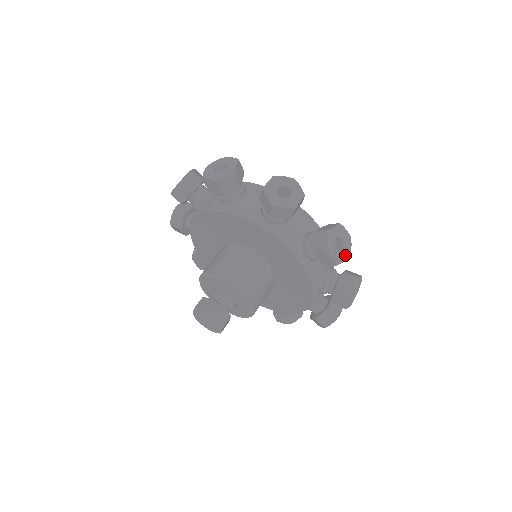
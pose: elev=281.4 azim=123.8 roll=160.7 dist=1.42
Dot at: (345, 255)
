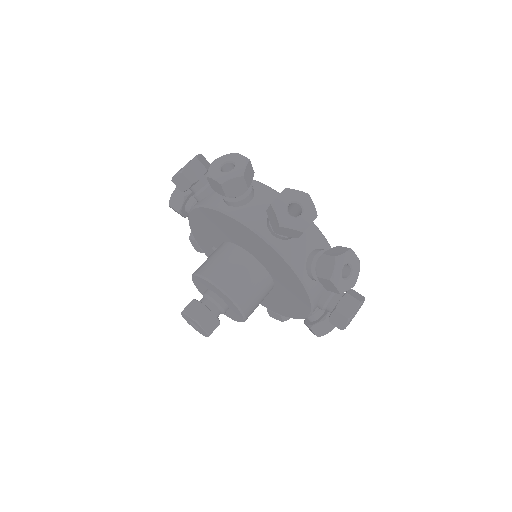
Dot at: (351, 283)
